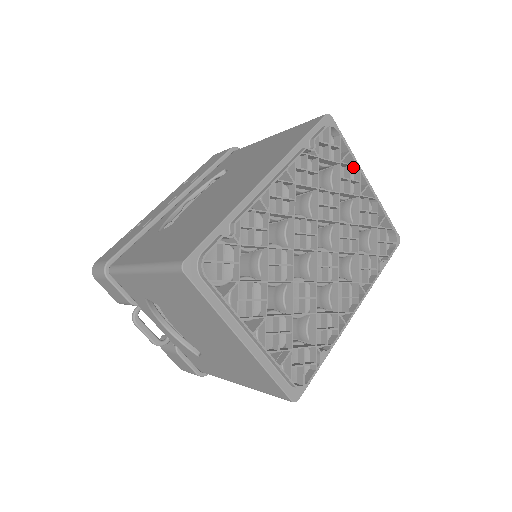
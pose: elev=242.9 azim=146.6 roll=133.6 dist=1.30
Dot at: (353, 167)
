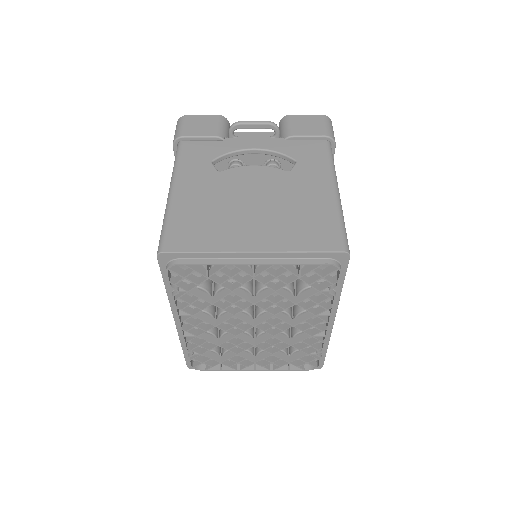
Dot at: (225, 264)
